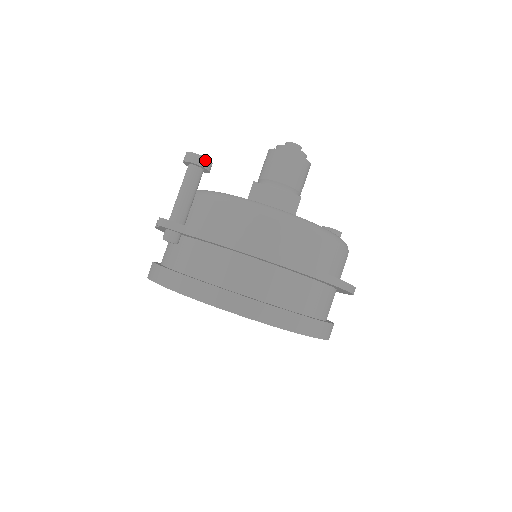
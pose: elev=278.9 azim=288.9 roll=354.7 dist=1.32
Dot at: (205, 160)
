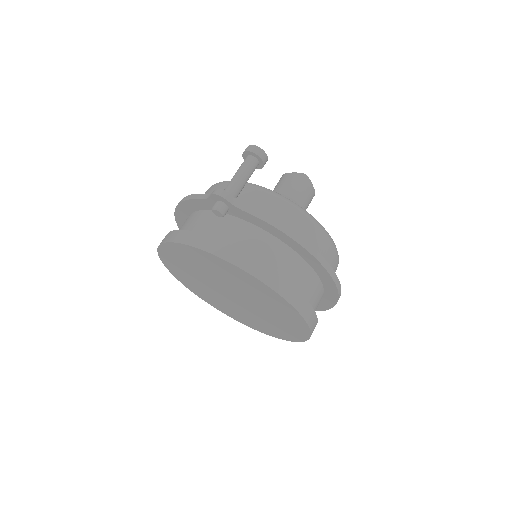
Dot at: (266, 157)
